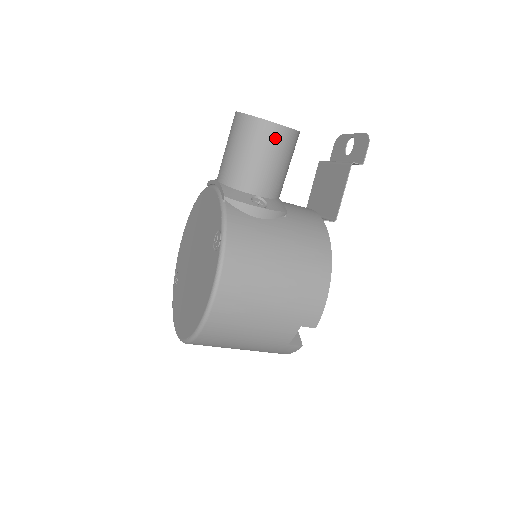
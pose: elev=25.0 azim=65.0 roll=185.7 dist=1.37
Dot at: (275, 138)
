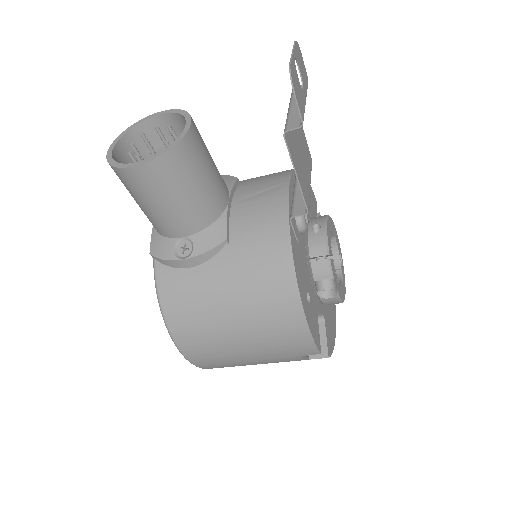
Dot at: (145, 181)
